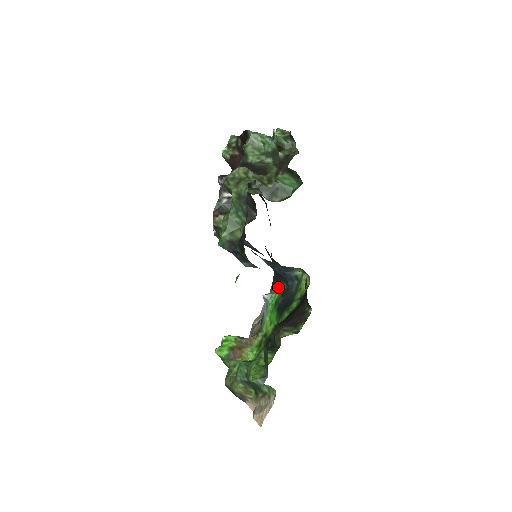
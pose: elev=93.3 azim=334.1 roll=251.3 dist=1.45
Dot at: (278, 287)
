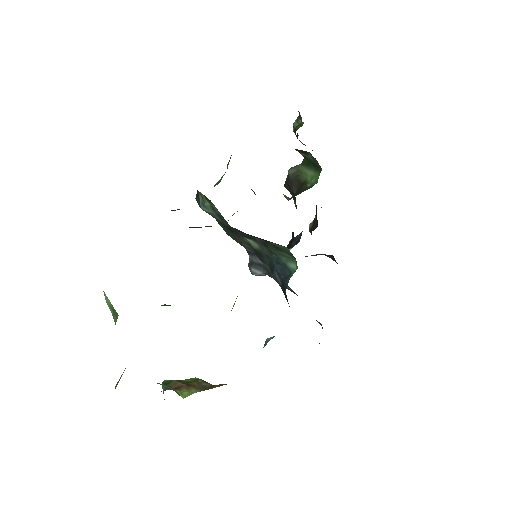
Dot at: occluded
